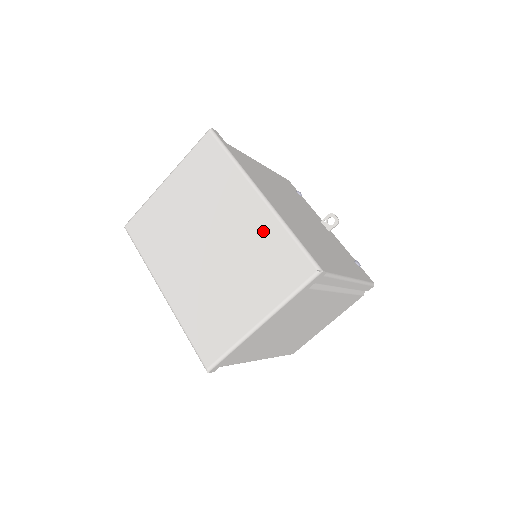
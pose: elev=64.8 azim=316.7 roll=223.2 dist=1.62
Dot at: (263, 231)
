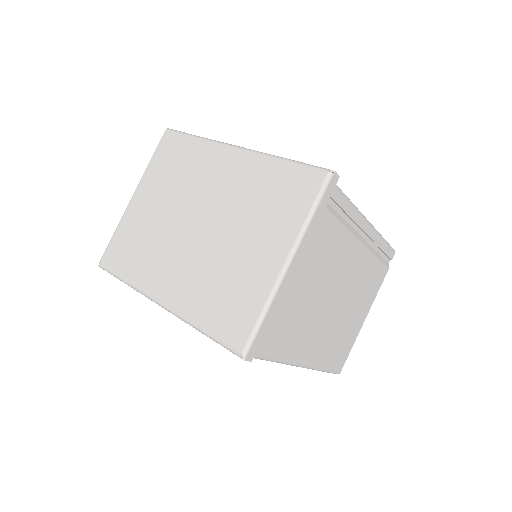
Dot at: (253, 174)
